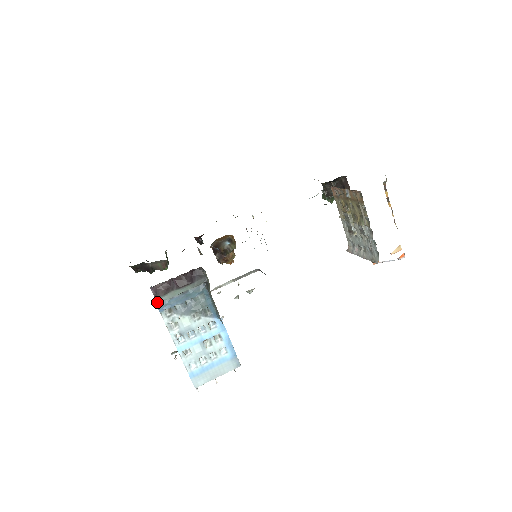
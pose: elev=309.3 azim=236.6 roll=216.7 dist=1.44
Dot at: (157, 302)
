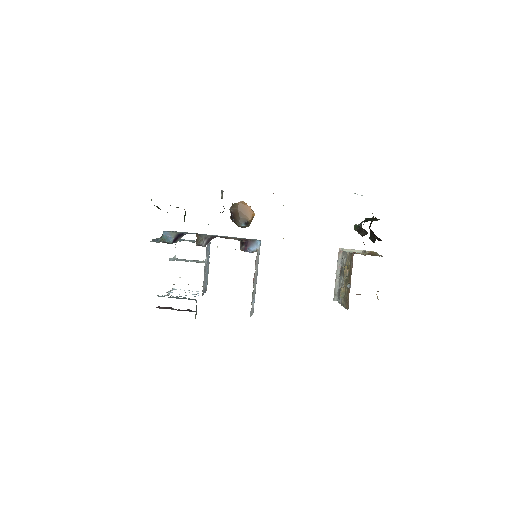
Dot at: occluded
